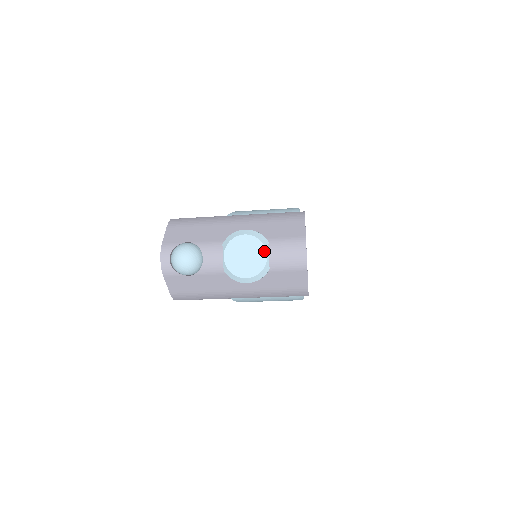
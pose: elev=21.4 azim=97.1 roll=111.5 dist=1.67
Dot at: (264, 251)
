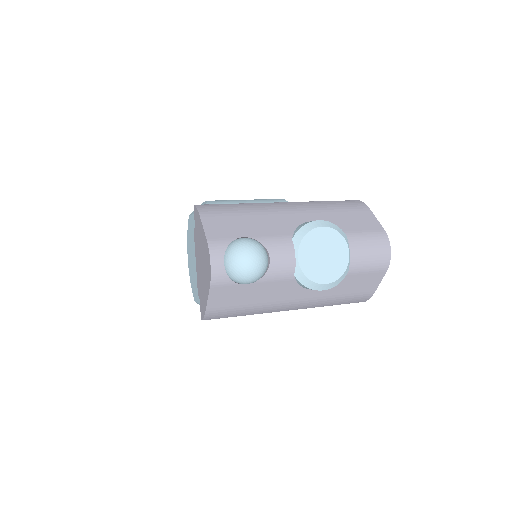
Dot at: (346, 248)
